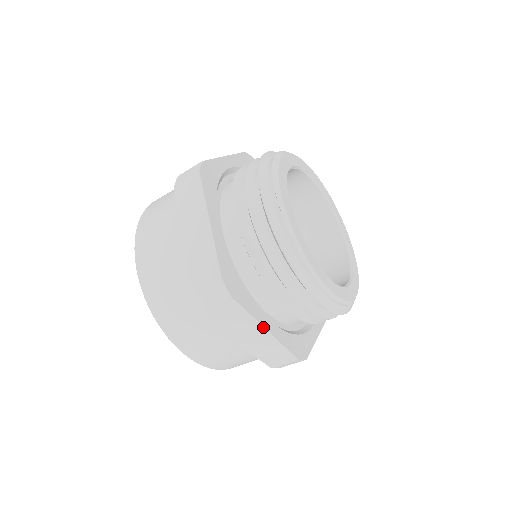
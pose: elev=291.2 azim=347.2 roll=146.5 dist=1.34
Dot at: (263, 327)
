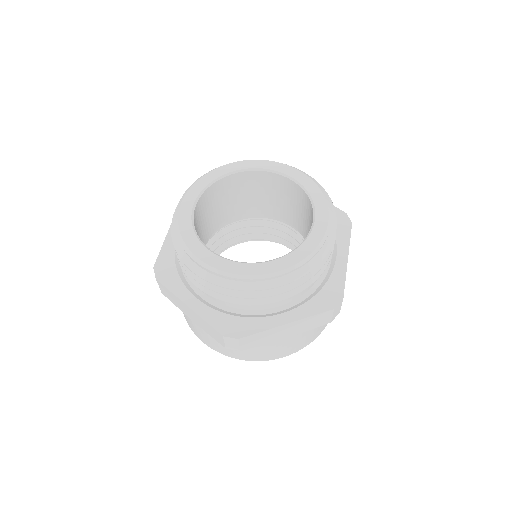
Dot at: (282, 326)
